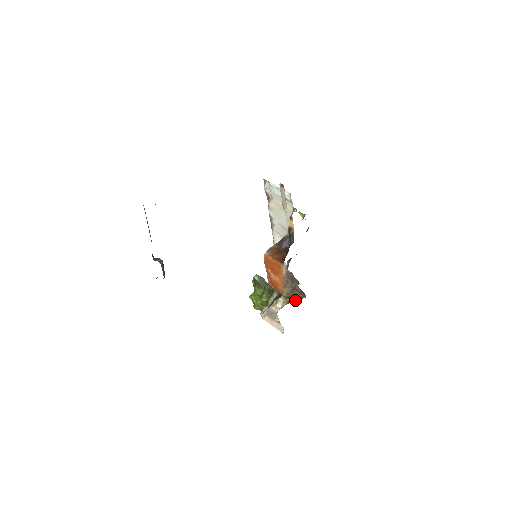
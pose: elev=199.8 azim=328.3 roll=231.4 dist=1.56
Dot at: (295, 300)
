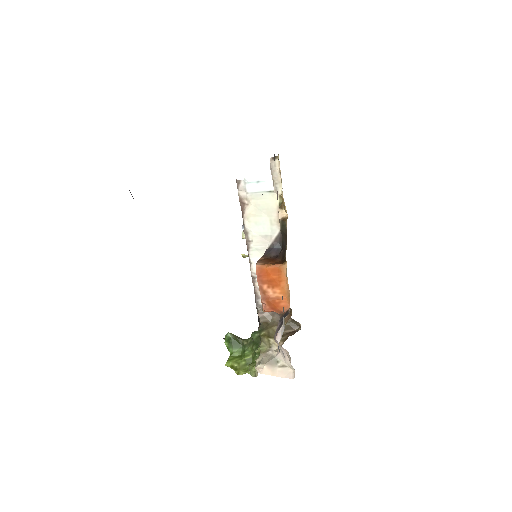
Dot at: (291, 335)
